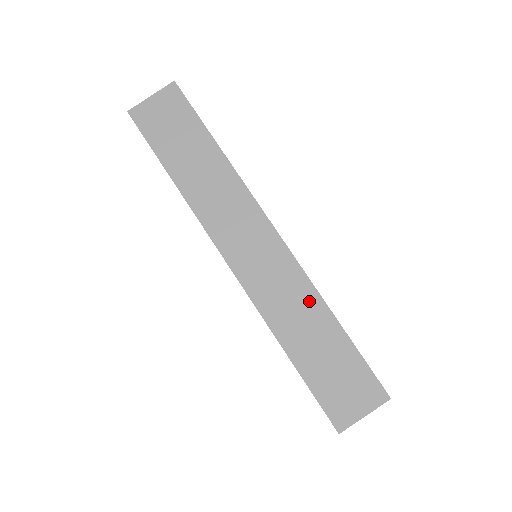
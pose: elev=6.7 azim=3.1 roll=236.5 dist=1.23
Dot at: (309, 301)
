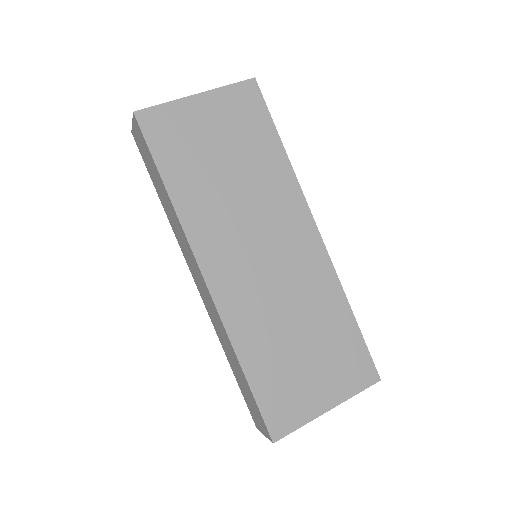
Dot at: (228, 342)
